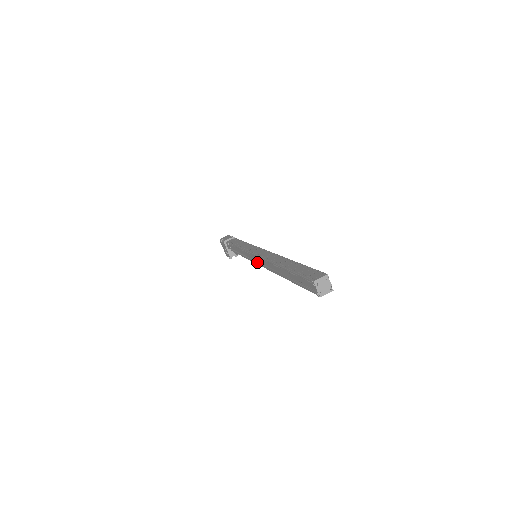
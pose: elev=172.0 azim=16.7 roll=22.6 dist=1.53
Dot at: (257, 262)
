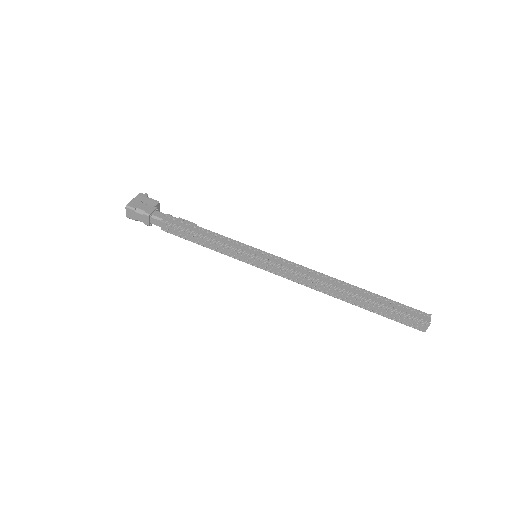
Dot at: occluded
